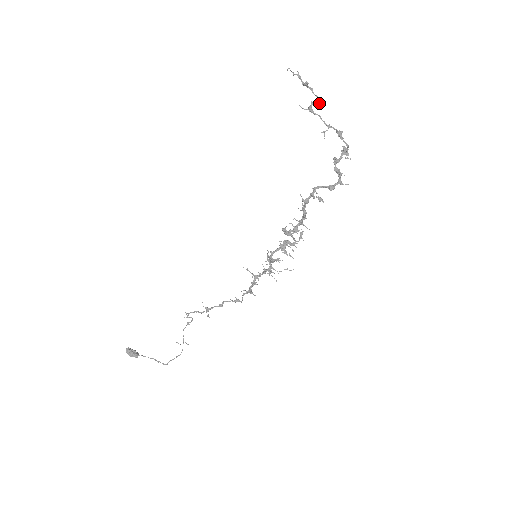
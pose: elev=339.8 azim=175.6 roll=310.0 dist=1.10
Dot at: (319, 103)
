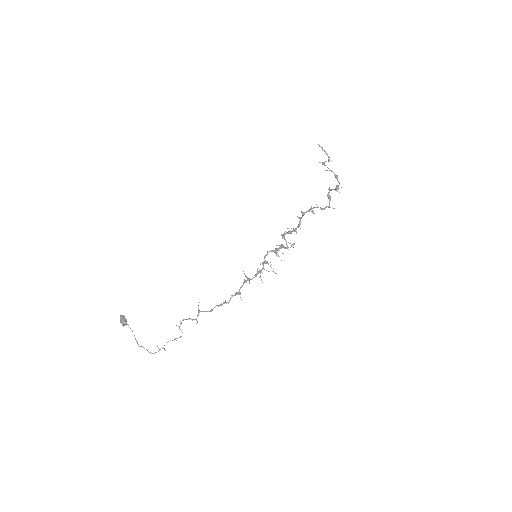
Dot at: (329, 161)
